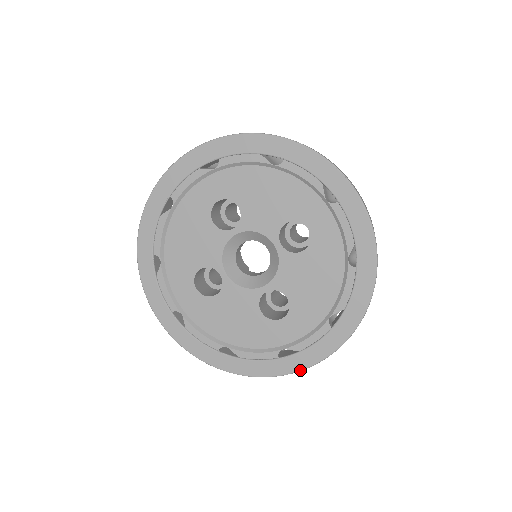
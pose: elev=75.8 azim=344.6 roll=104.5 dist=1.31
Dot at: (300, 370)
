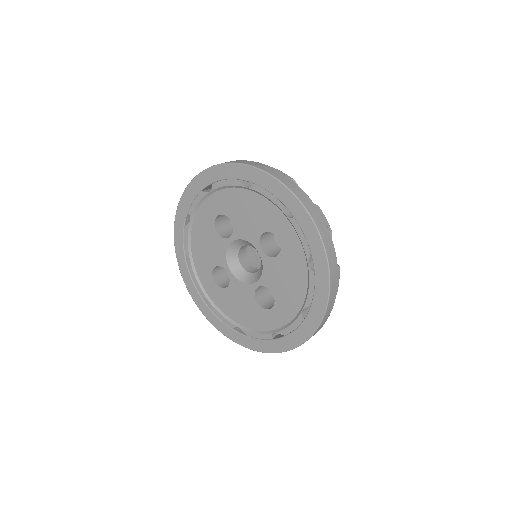
Dot at: (287, 350)
